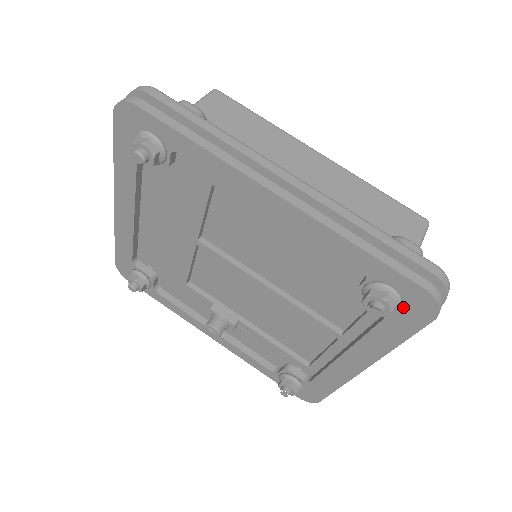
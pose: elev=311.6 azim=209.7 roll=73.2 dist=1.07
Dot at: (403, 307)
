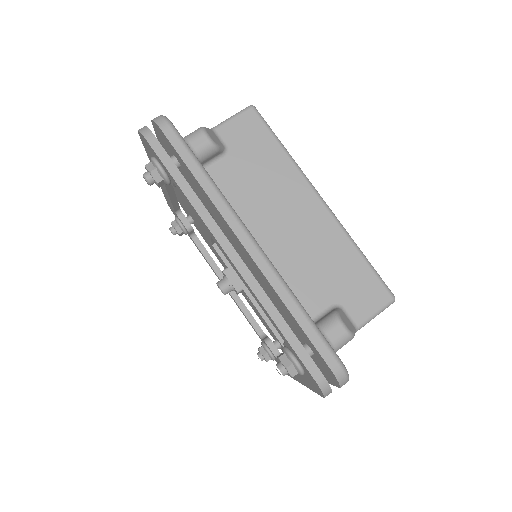
Dot at: (307, 375)
